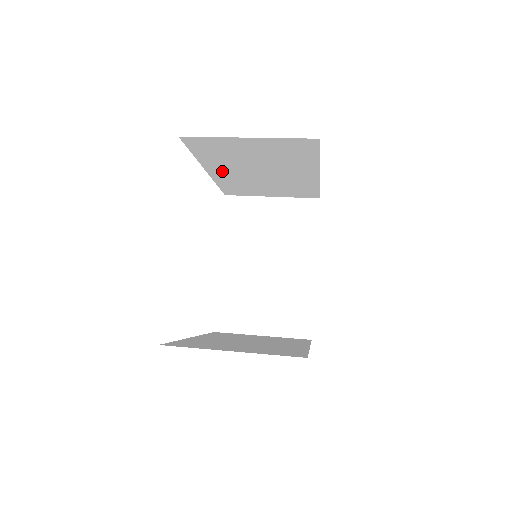
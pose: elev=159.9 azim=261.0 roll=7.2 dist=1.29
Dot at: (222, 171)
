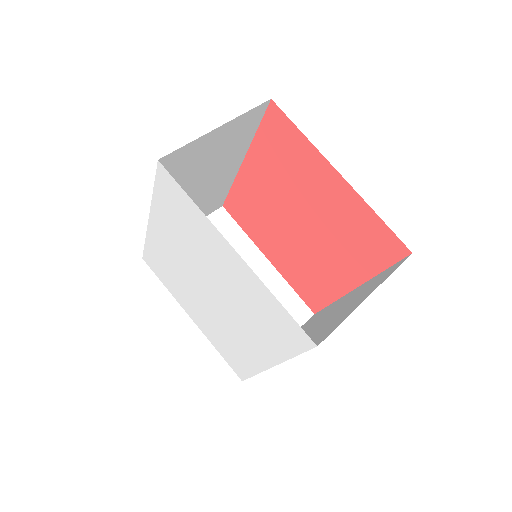
Dot at: occluded
